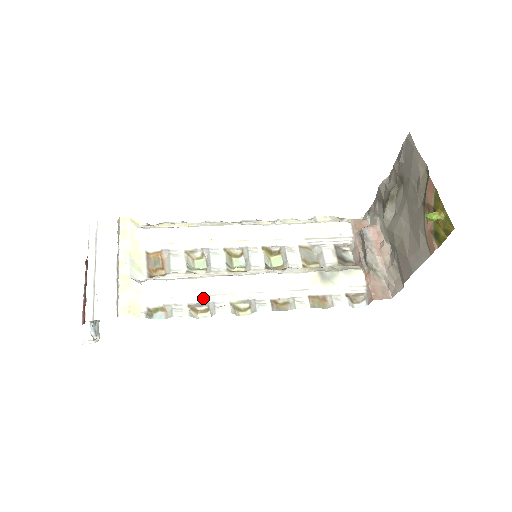
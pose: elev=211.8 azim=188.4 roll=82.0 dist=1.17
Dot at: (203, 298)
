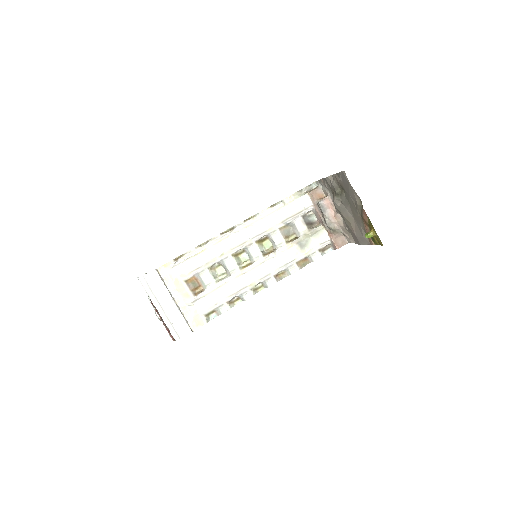
Dot at: (234, 295)
